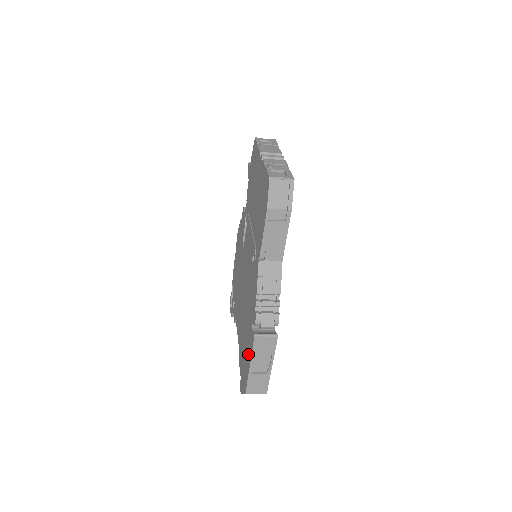
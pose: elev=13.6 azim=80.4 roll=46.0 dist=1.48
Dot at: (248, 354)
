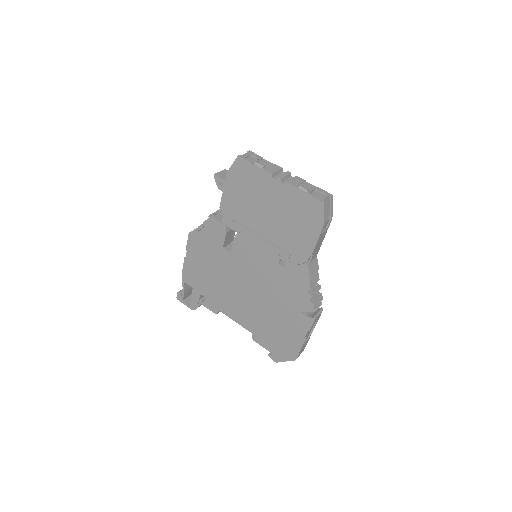
Dot at: (296, 333)
